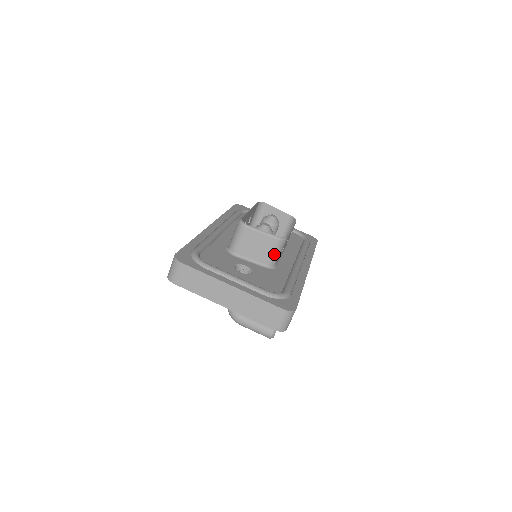
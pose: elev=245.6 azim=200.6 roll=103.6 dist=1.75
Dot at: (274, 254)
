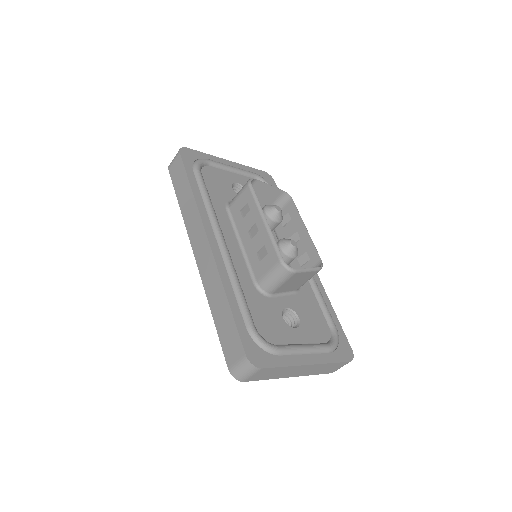
Dot at: occluded
